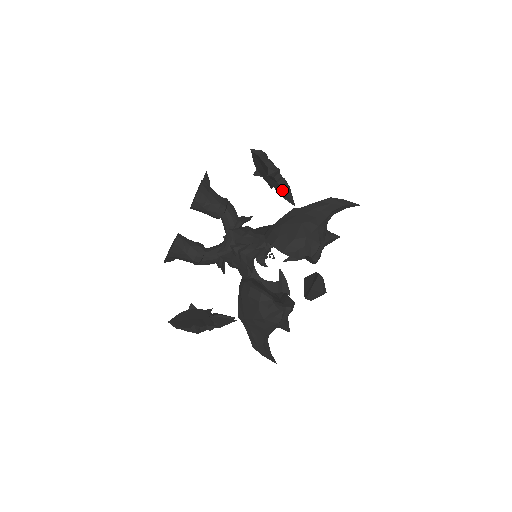
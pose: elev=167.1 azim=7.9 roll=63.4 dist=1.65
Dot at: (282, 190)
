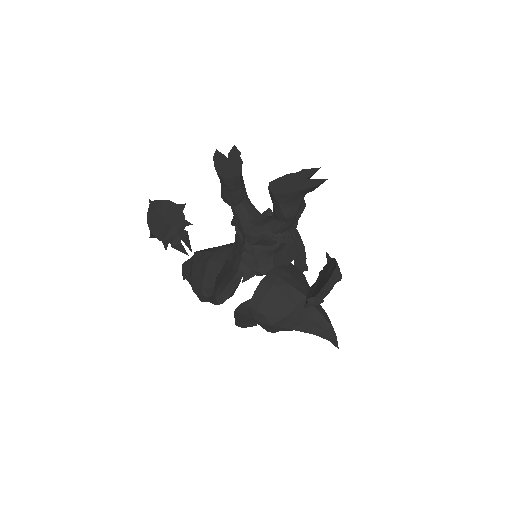
Dot at: occluded
